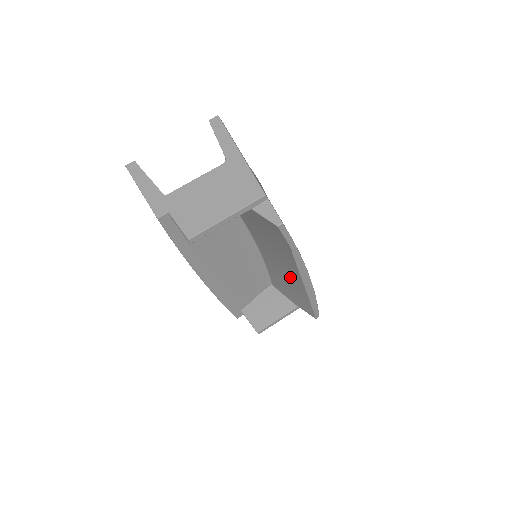
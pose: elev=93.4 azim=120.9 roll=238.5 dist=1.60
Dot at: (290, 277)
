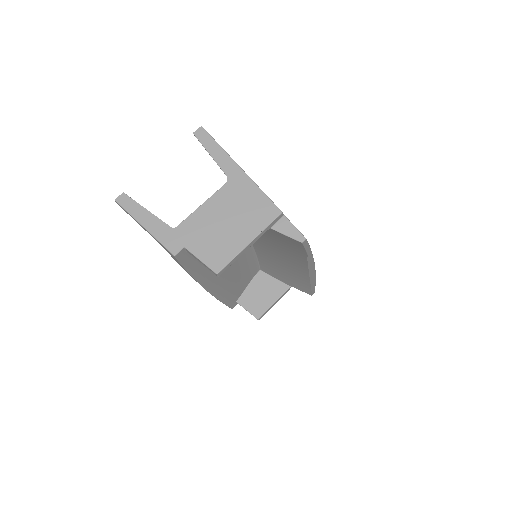
Dot at: (290, 268)
